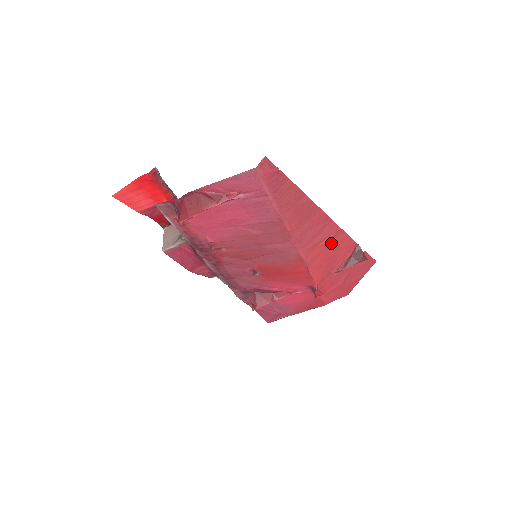
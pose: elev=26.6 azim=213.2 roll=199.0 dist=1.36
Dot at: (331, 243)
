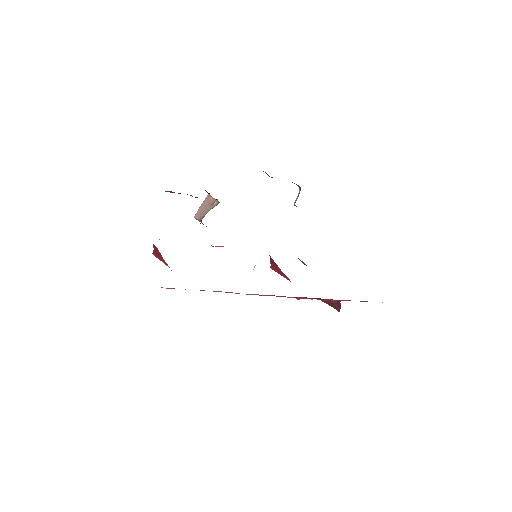
Dot at: occluded
